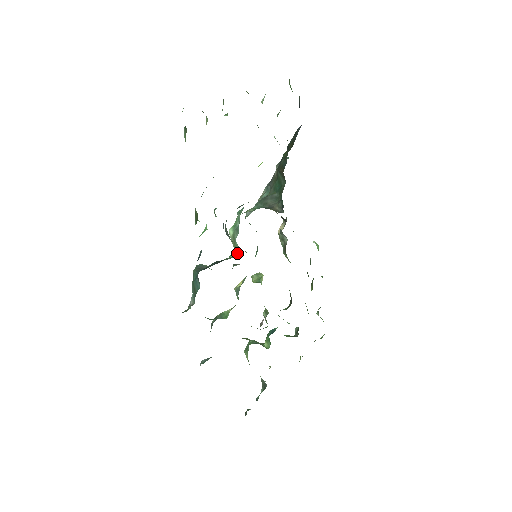
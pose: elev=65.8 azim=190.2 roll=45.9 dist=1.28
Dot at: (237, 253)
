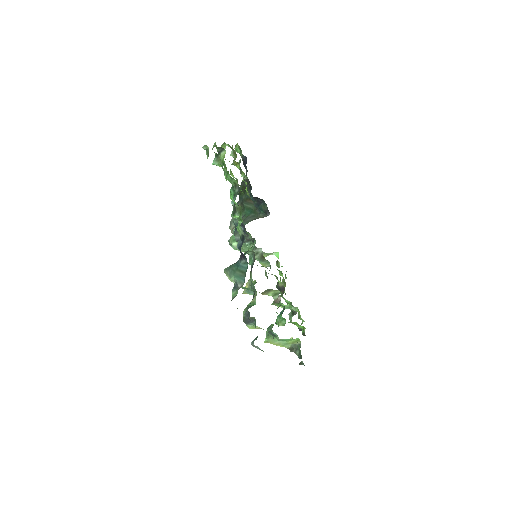
Dot at: (250, 250)
